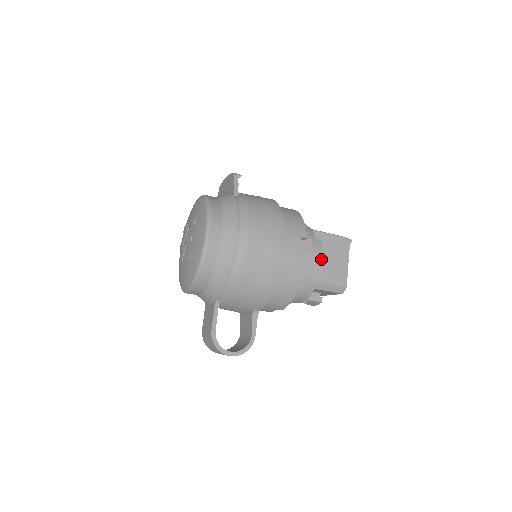
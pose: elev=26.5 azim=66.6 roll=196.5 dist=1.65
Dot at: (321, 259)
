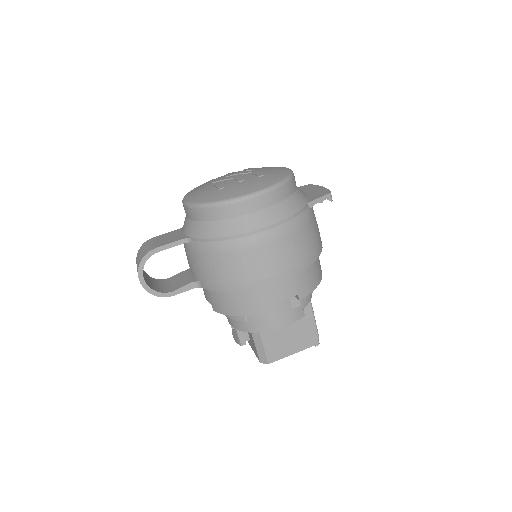
Dot at: (285, 325)
